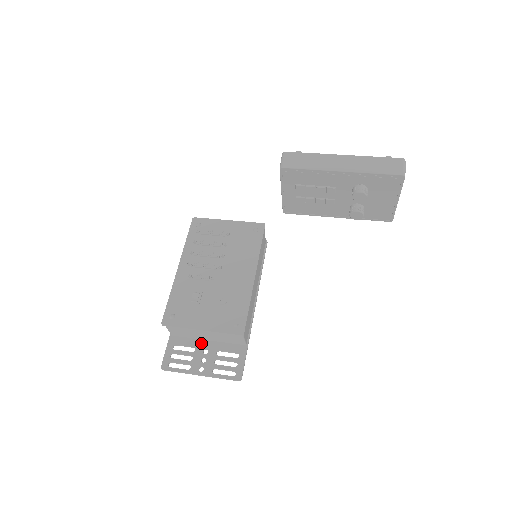
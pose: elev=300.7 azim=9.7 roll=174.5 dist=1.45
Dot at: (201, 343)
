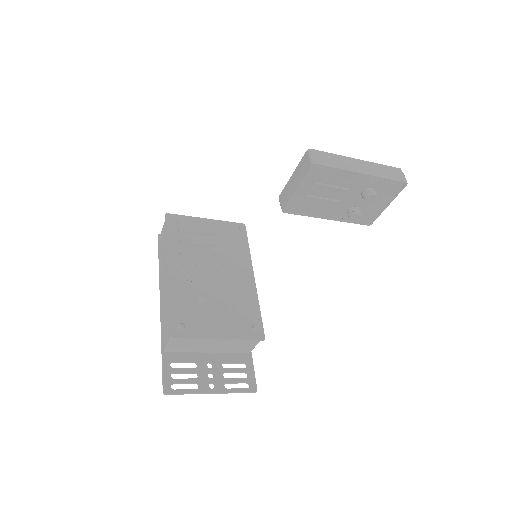
Dot at: (202, 357)
